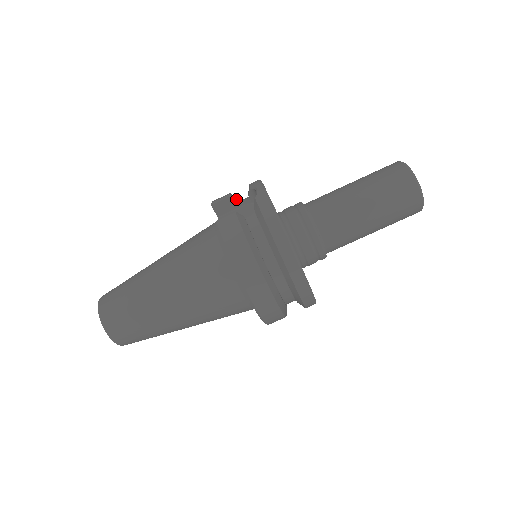
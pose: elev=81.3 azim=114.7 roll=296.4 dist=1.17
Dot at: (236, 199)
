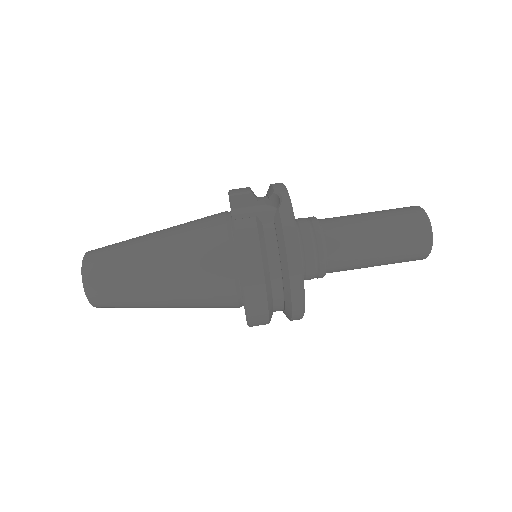
Dot at: (255, 197)
